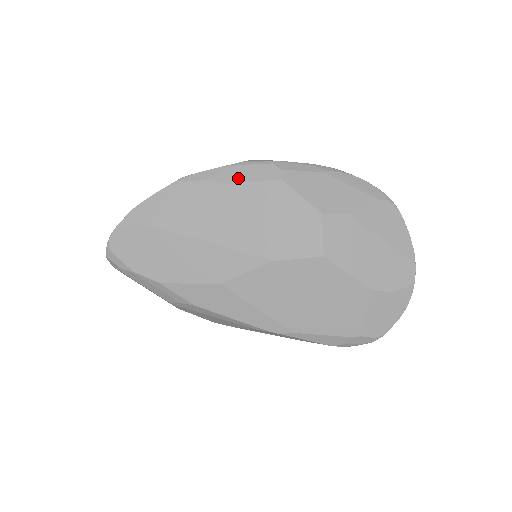
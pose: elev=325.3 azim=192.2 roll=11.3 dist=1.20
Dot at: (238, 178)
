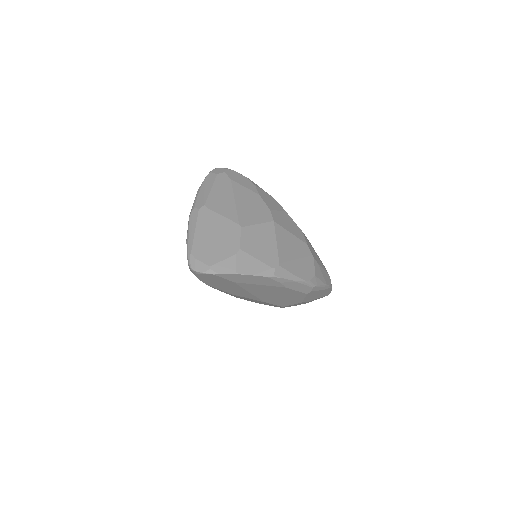
Dot at: (293, 288)
